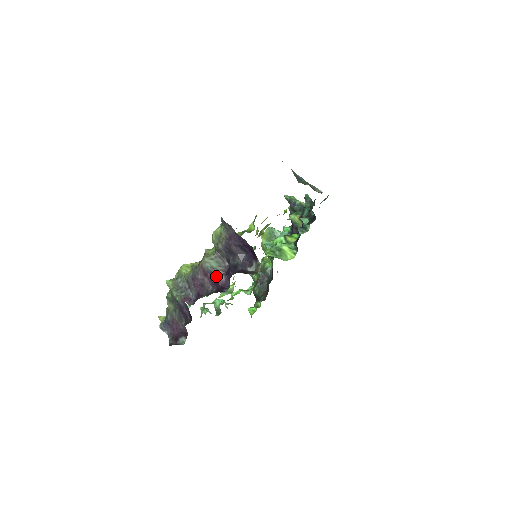
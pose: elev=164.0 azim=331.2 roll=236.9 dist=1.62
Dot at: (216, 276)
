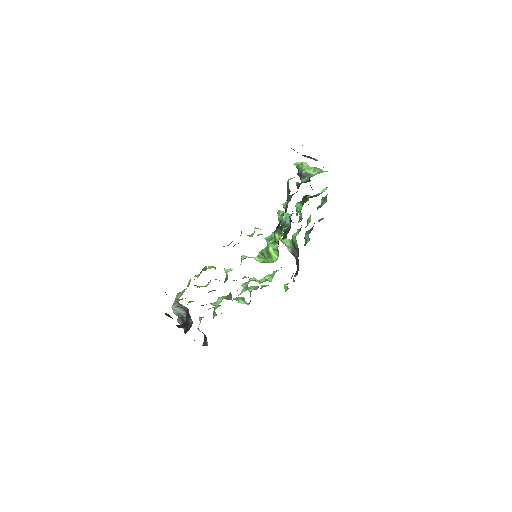
Dot at: (183, 319)
